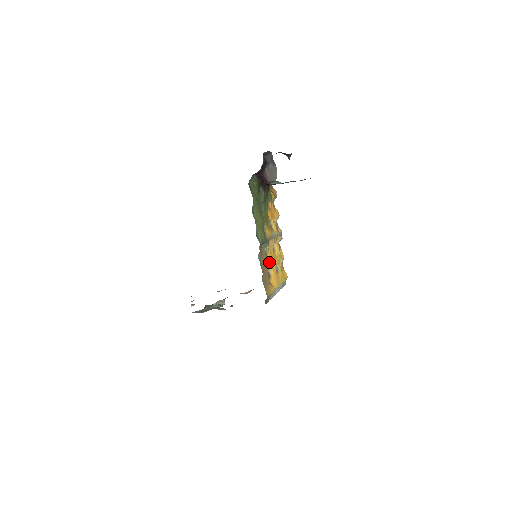
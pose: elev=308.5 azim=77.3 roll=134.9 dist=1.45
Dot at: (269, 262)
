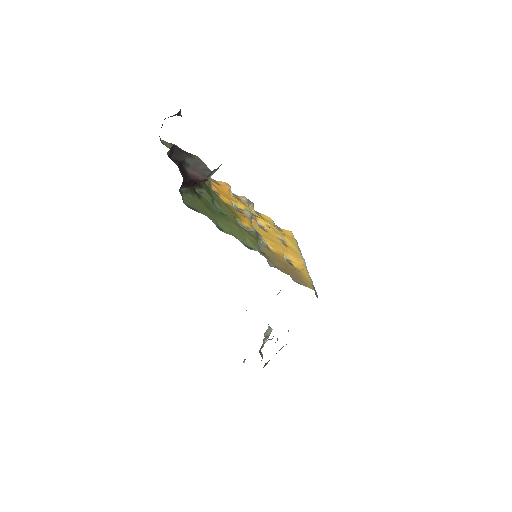
Dot at: (276, 250)
